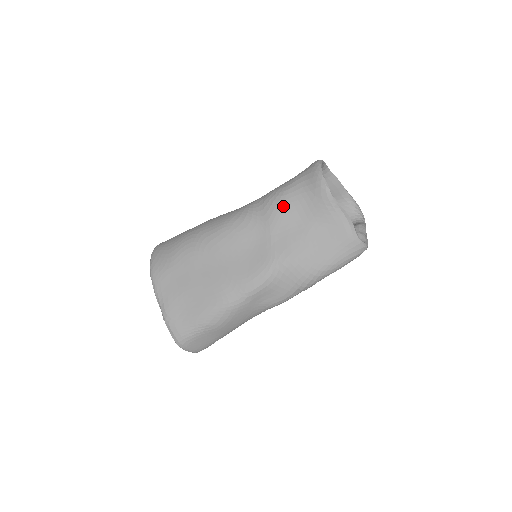
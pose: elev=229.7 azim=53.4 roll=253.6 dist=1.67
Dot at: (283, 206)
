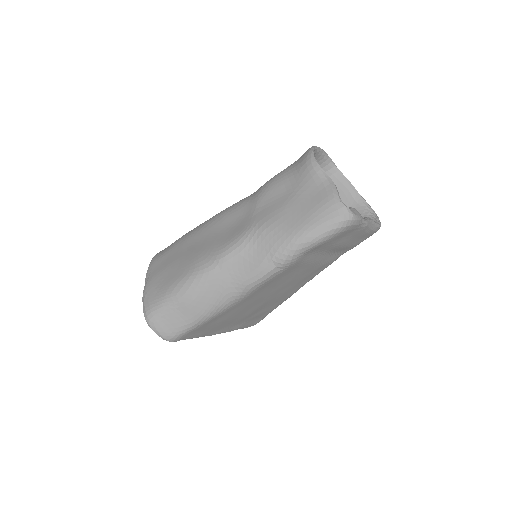
Dot at: (273, 183)
